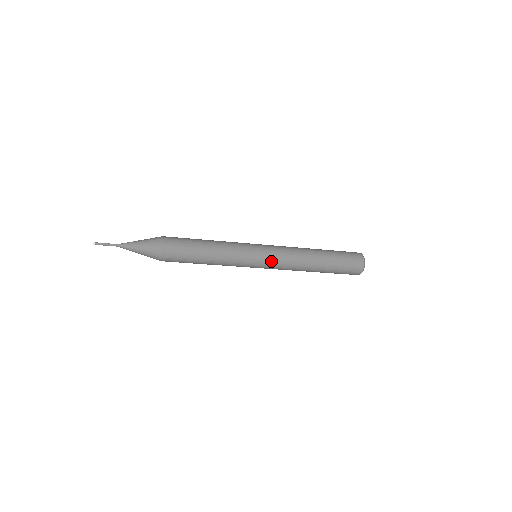
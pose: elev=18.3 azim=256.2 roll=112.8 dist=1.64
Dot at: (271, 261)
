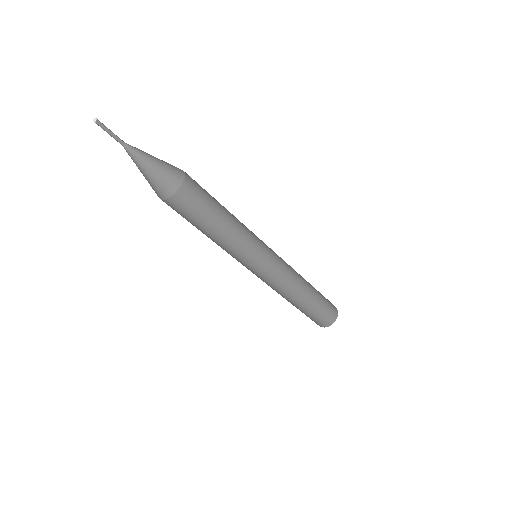
Dot at: (275, 267)
